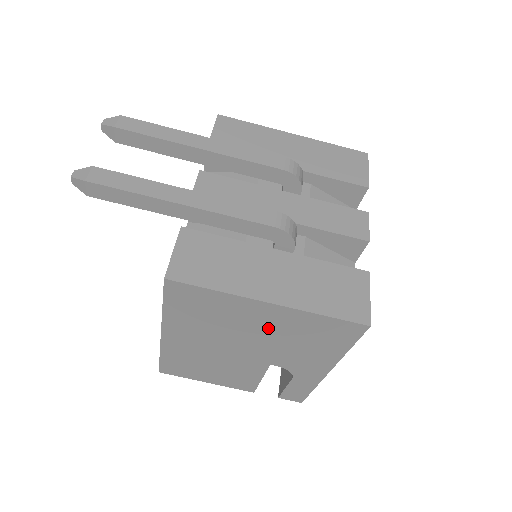
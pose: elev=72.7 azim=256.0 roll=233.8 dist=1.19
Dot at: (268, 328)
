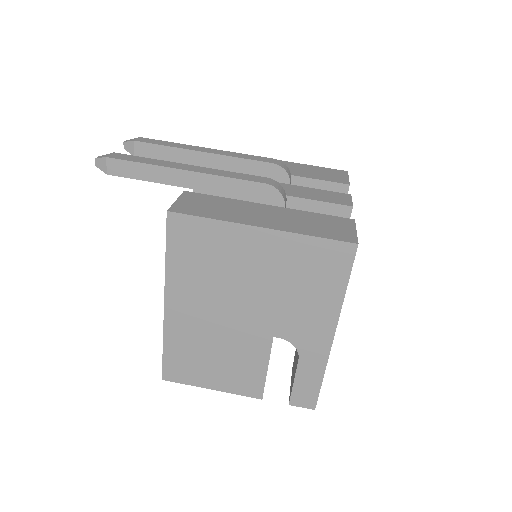
Dot at: (264, 270)
